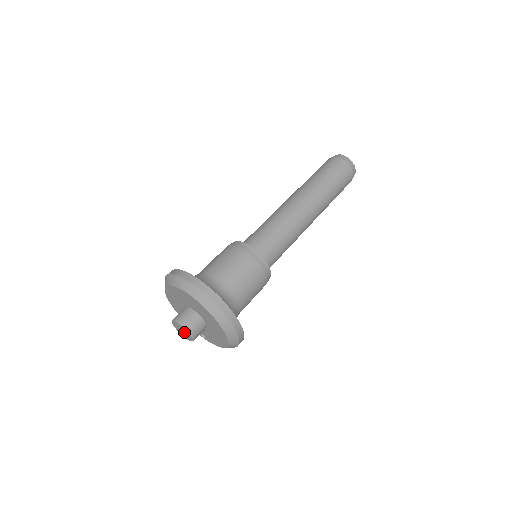
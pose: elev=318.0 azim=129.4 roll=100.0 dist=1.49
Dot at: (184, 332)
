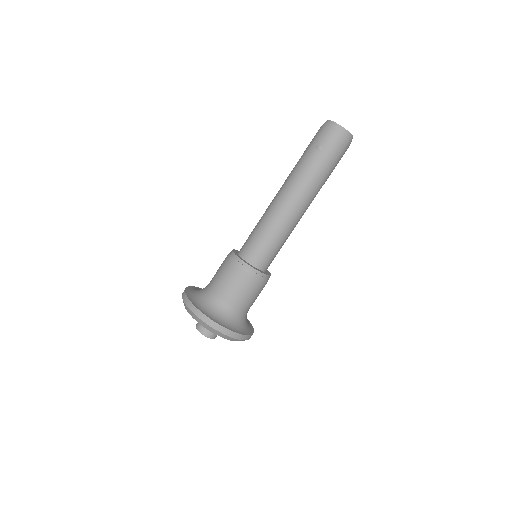
Dot at: occluded
